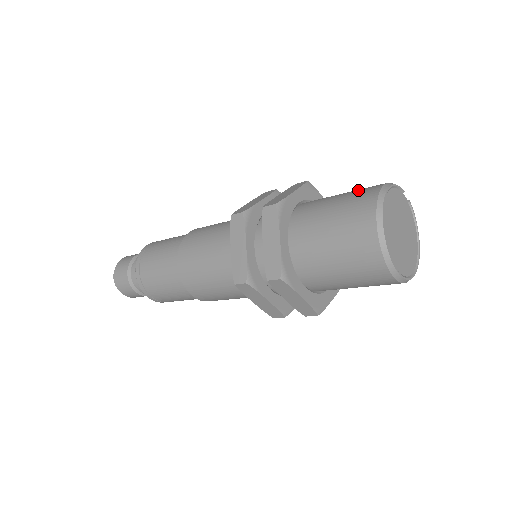
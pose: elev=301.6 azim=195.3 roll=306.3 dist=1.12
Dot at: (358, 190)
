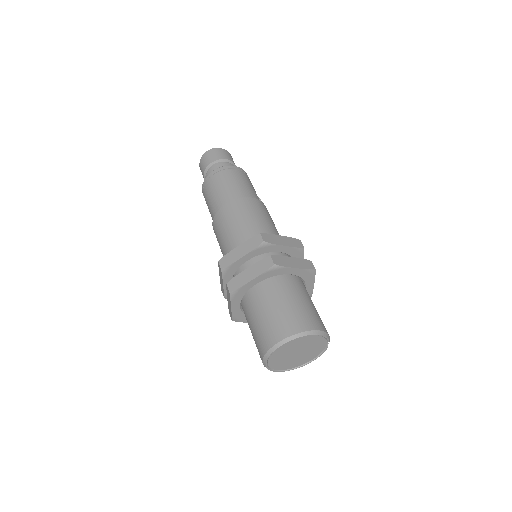
Dot at: (310, 313)
